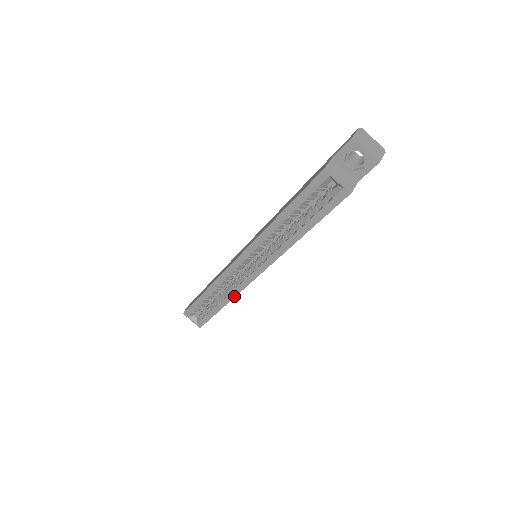
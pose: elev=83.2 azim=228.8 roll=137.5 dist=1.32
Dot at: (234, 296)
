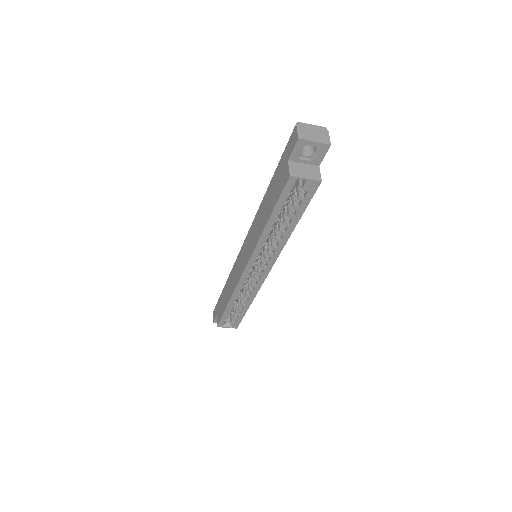
Dot at: (255, 295)
